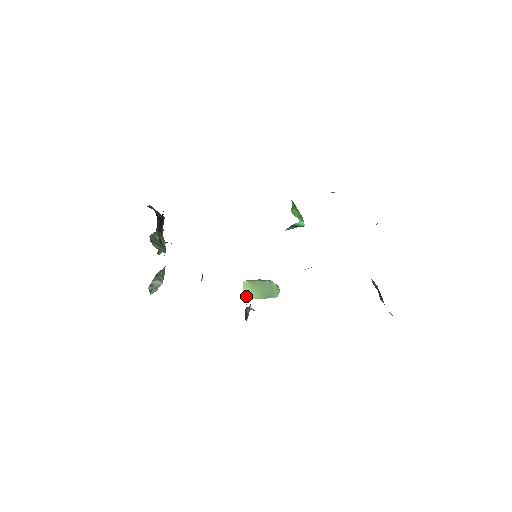
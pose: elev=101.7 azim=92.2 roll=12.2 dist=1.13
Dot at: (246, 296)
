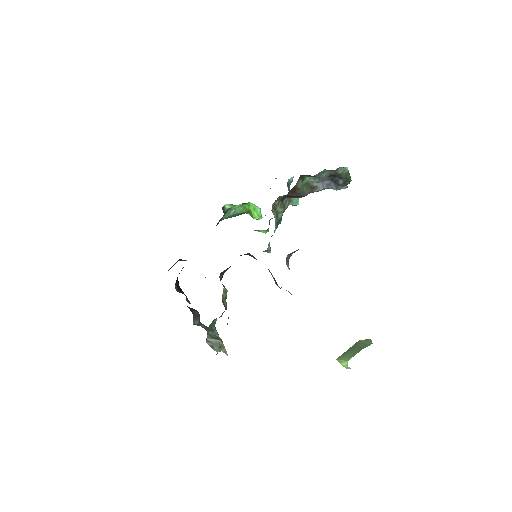
Dot at: (345, 363)
